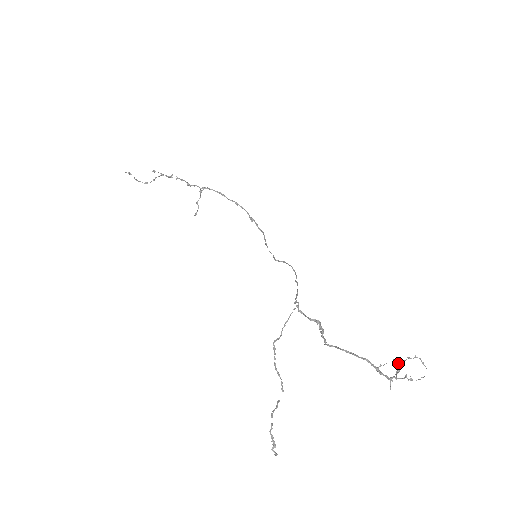
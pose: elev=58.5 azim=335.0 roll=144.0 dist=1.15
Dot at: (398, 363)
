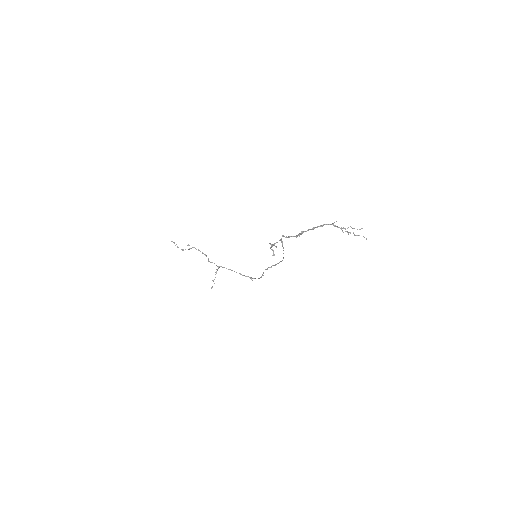
Dot at: (347, 231)
